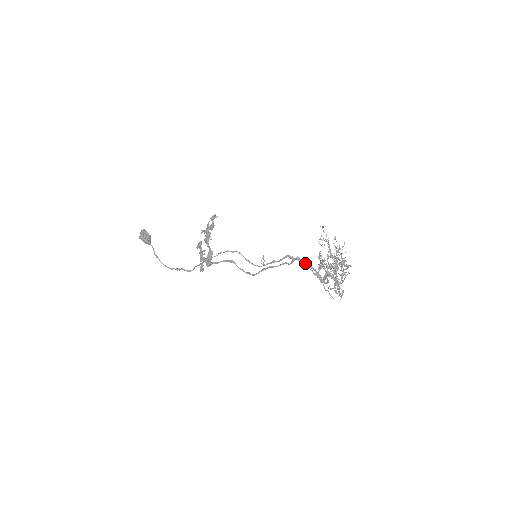
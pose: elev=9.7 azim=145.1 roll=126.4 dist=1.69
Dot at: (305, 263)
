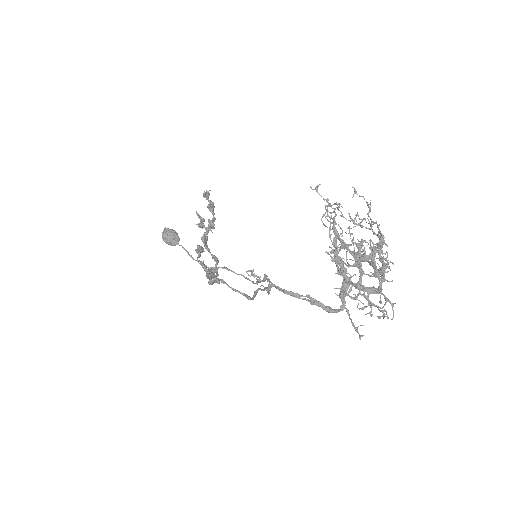
Dot at: (284, 292)
